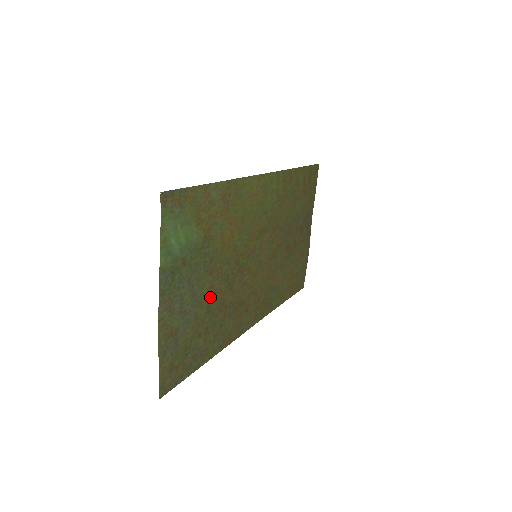
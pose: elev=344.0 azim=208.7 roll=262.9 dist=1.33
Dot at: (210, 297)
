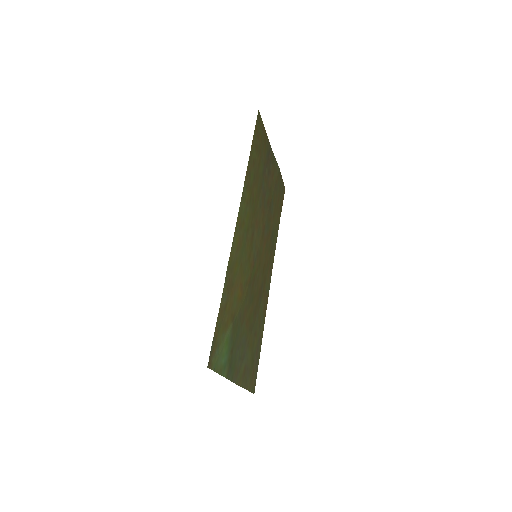
Dot at: (248, 325)
